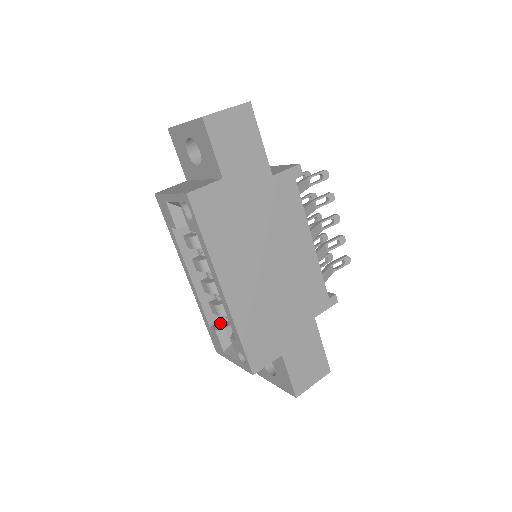
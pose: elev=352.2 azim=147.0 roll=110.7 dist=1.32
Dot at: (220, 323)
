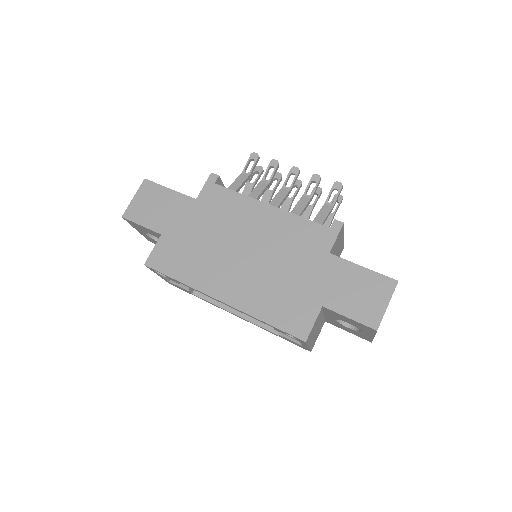
Dot at: occluded
